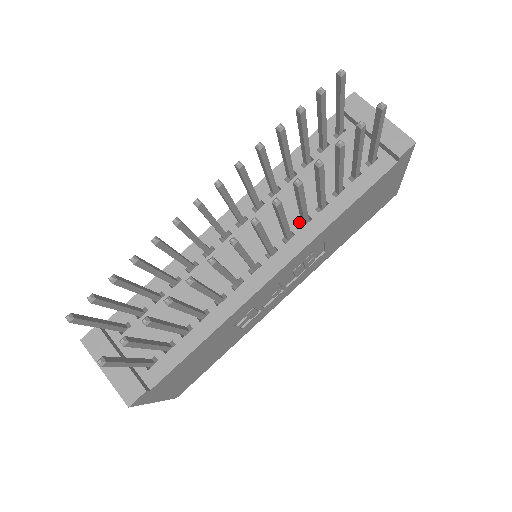
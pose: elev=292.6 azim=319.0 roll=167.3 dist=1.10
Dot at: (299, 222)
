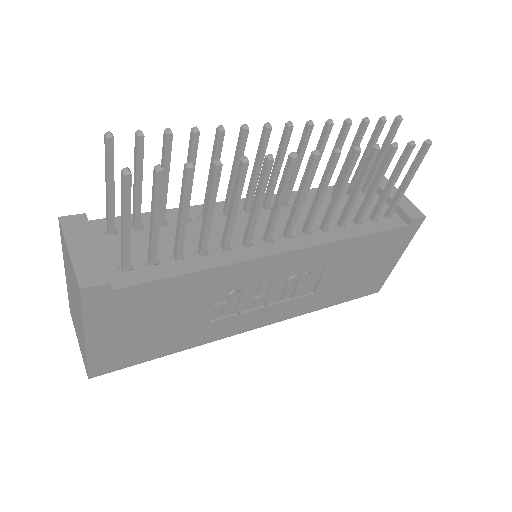
Dot at: (317, 227)
